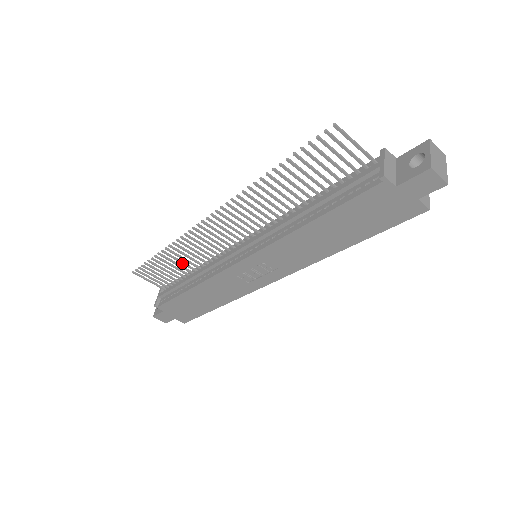
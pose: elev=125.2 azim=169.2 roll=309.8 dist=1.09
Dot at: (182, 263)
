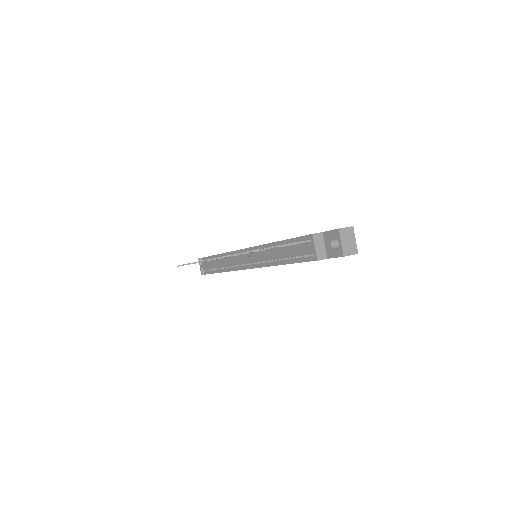
Dot at: occluded
